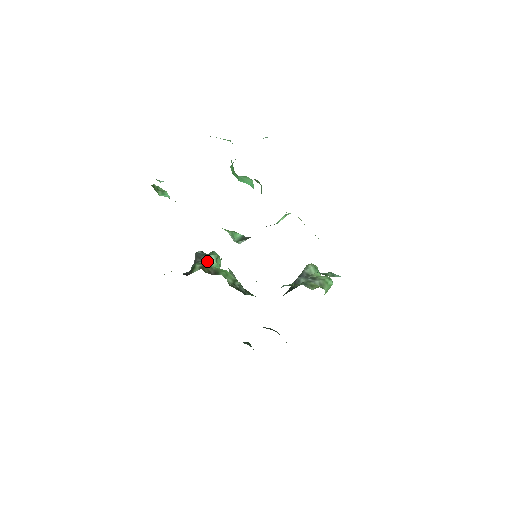
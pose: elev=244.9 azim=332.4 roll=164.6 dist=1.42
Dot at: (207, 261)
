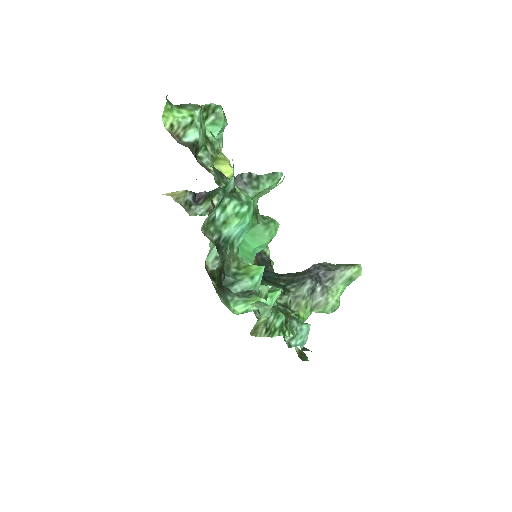
Dot at: occluded
